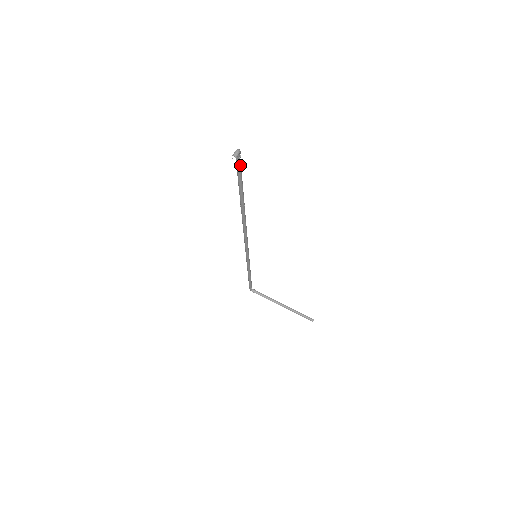
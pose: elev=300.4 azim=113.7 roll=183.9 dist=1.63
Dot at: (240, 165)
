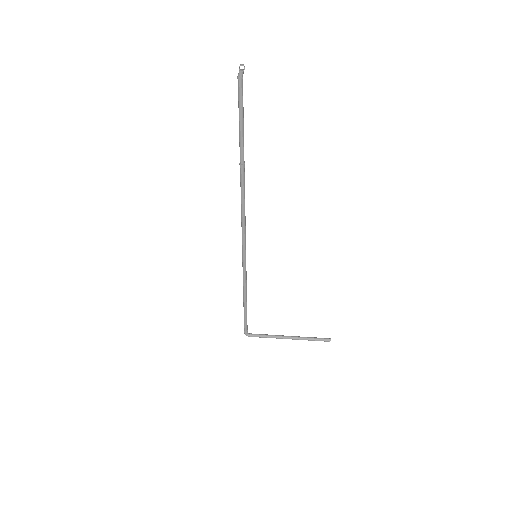
Dot at: (242, 91)
